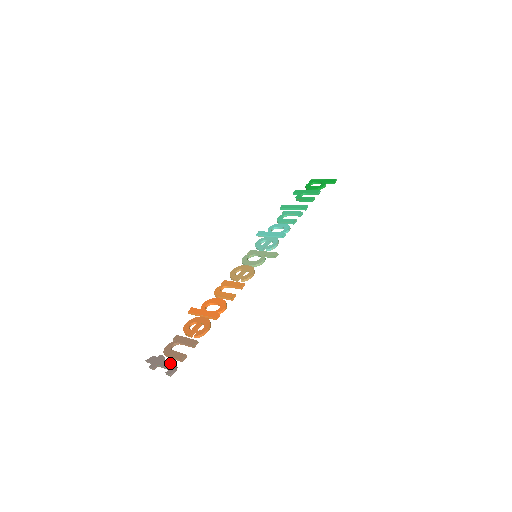
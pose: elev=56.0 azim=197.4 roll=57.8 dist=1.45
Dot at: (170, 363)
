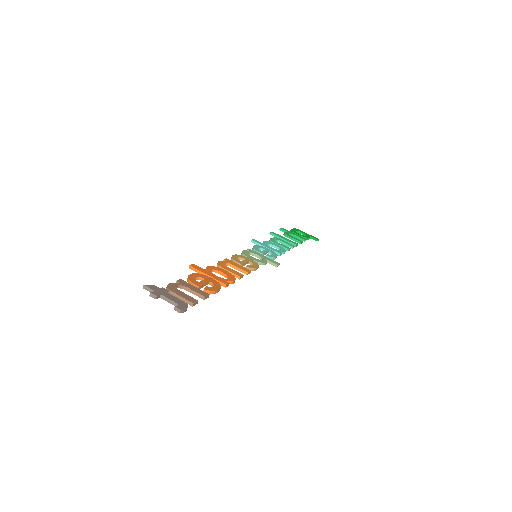
Dot at: (179, 300)
